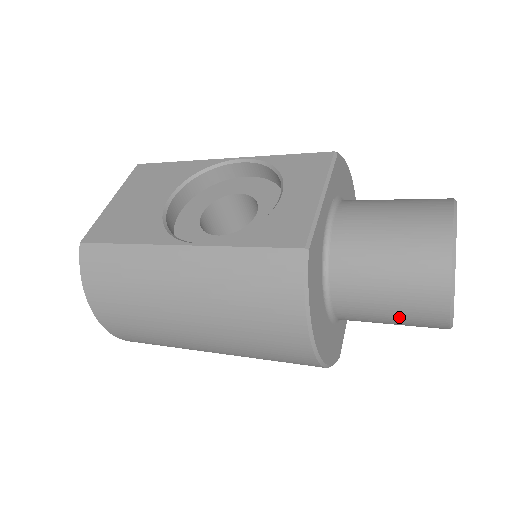
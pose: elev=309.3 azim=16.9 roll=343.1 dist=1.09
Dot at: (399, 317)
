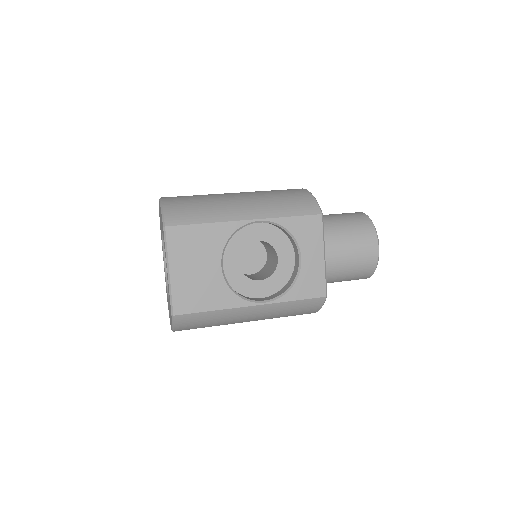
Dot at: occluded
